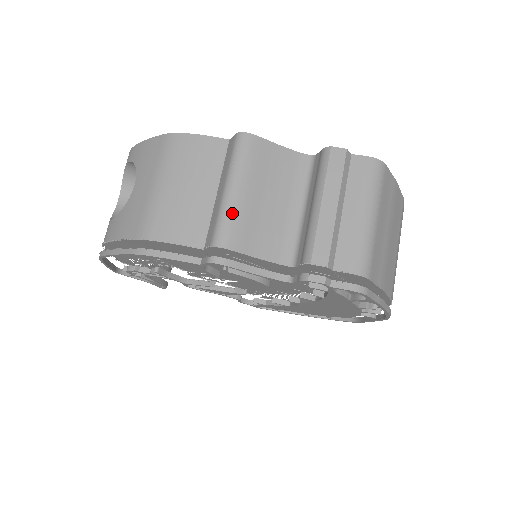
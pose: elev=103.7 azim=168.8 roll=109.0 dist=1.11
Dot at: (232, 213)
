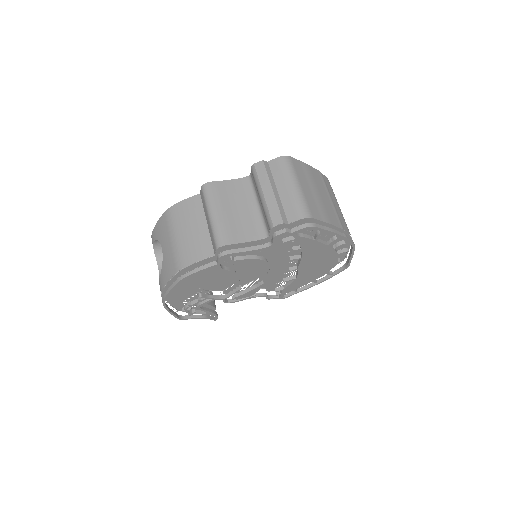
Dot at: (219, 226)
